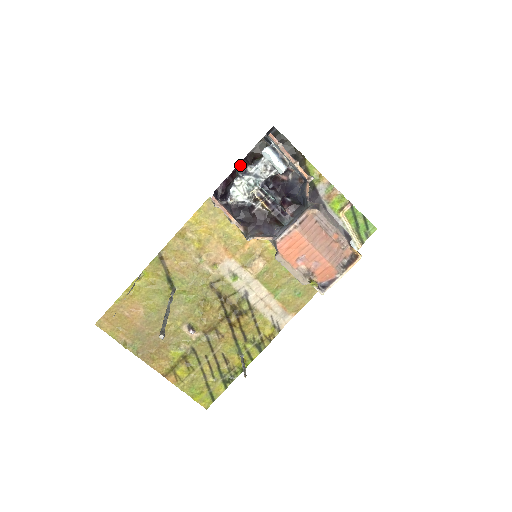
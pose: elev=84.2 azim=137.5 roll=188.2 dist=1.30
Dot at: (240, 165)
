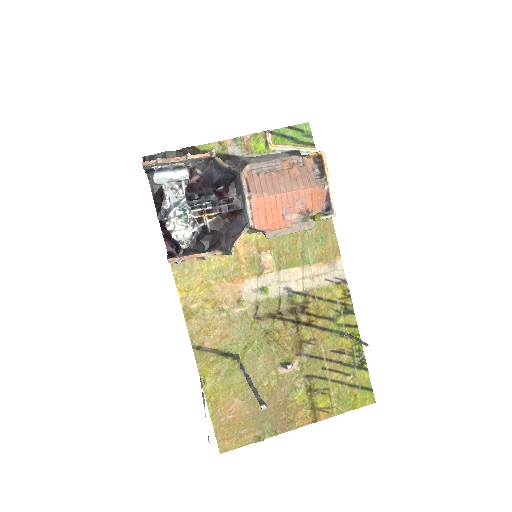
Dot at: (158, 213)
